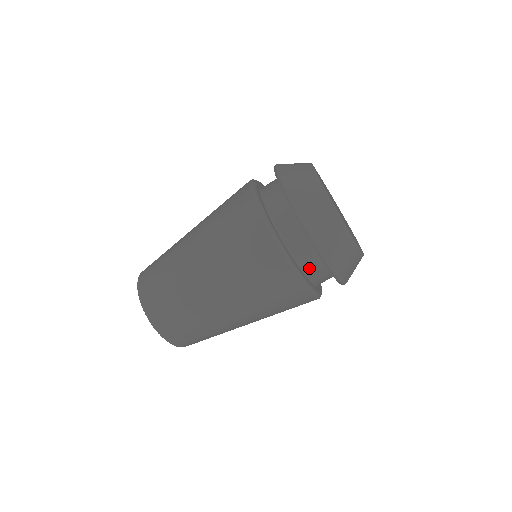
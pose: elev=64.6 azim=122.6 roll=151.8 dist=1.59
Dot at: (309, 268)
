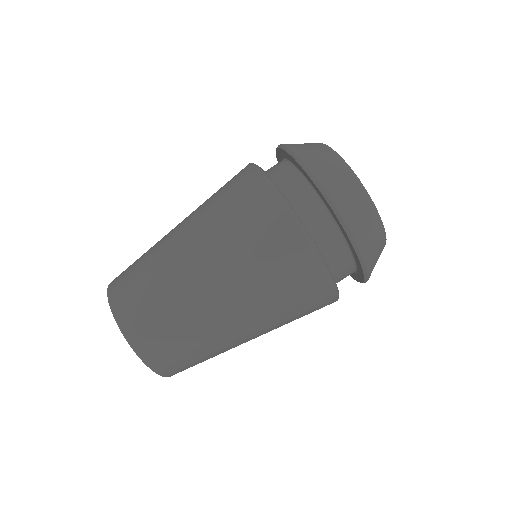
Dot at: (288, 188)
